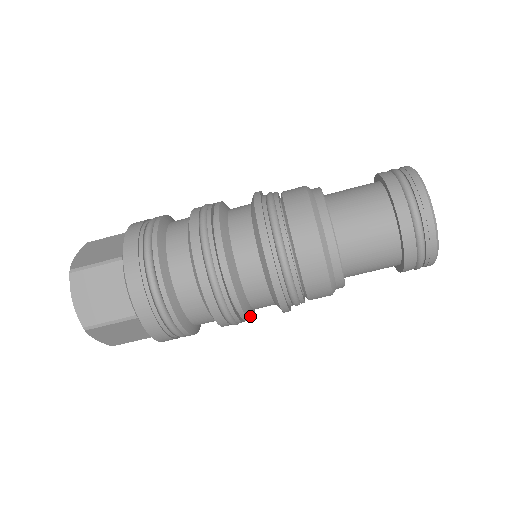
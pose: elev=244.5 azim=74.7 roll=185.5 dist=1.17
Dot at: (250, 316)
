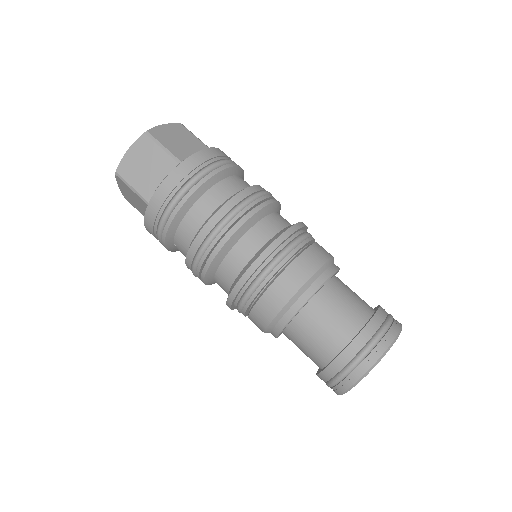
Dot at: (220, 254)
